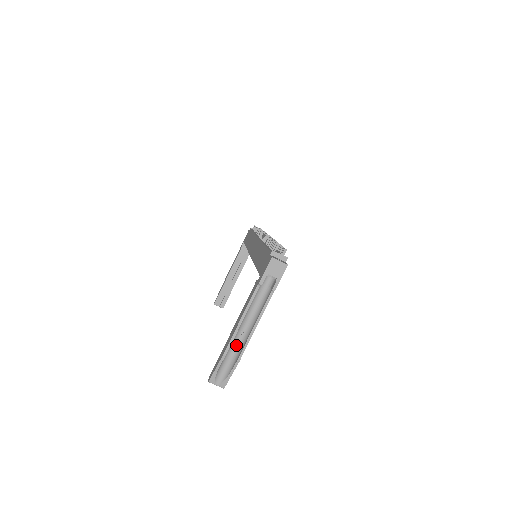
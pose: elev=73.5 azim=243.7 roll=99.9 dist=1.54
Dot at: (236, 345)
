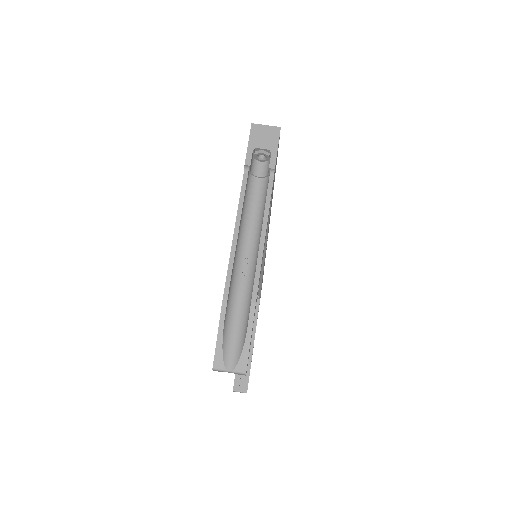
Dot at: (242, 285)
